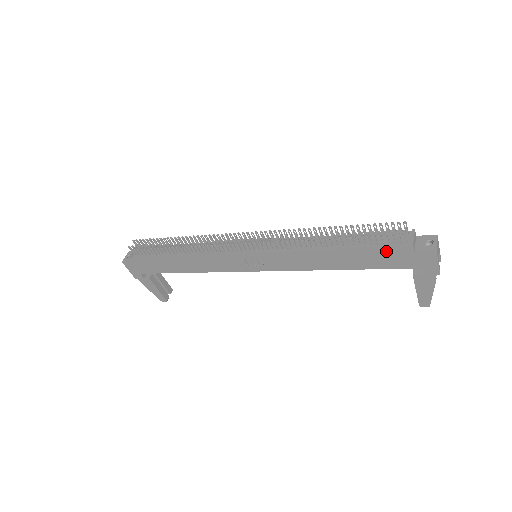
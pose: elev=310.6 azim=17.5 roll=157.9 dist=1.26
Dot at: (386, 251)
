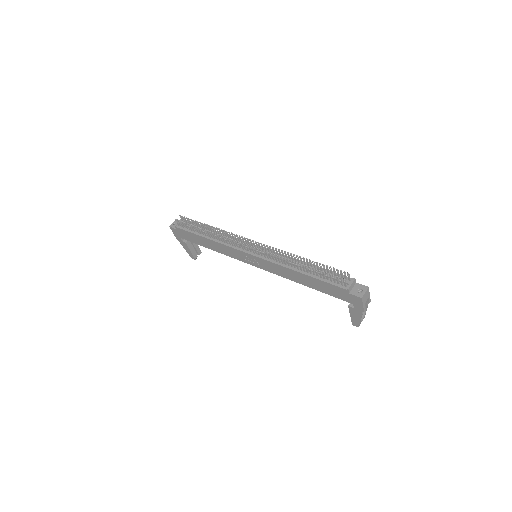
Dot at: (332, 286)
